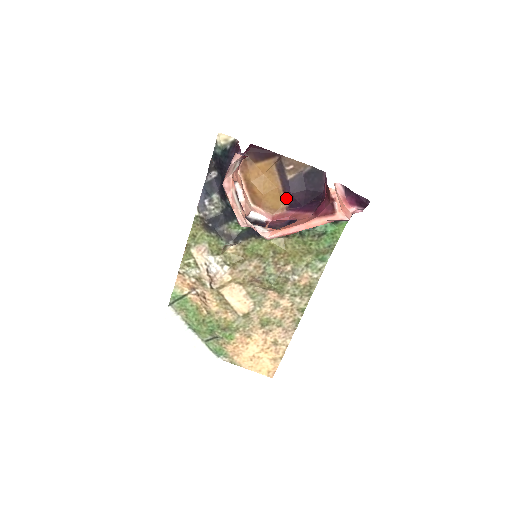
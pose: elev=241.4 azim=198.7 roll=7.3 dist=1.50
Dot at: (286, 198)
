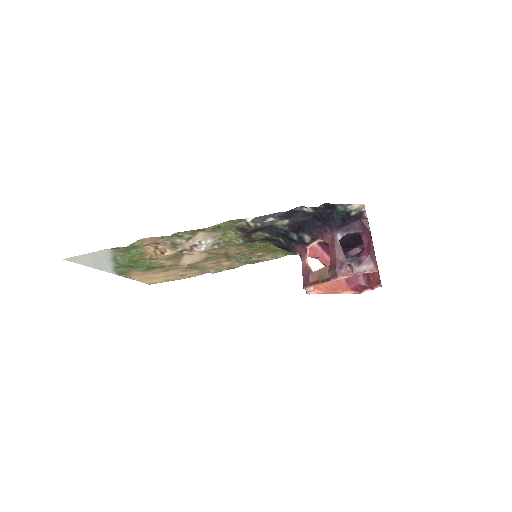
Dot at: occluded
